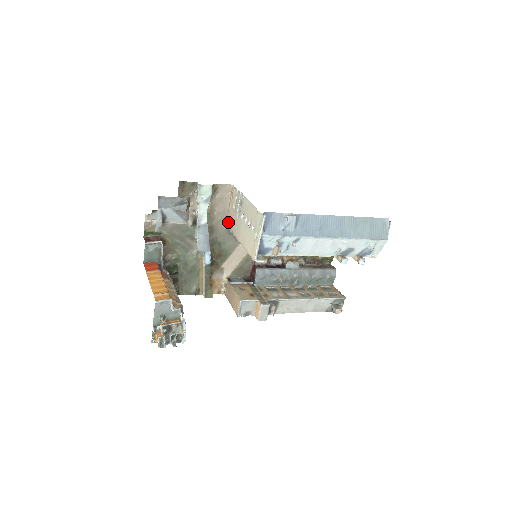
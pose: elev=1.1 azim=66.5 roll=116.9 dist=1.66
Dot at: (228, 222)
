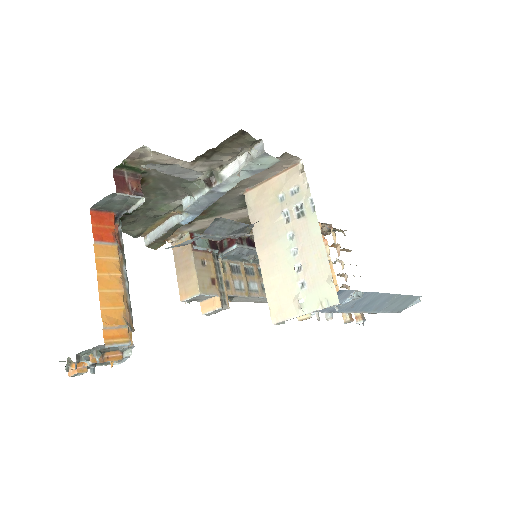
Dot at: (252, 195)
